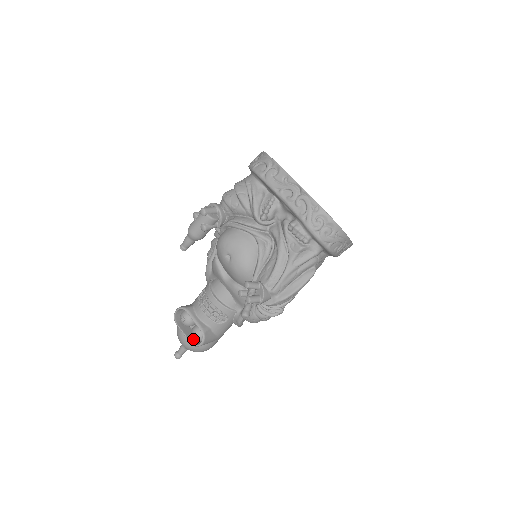
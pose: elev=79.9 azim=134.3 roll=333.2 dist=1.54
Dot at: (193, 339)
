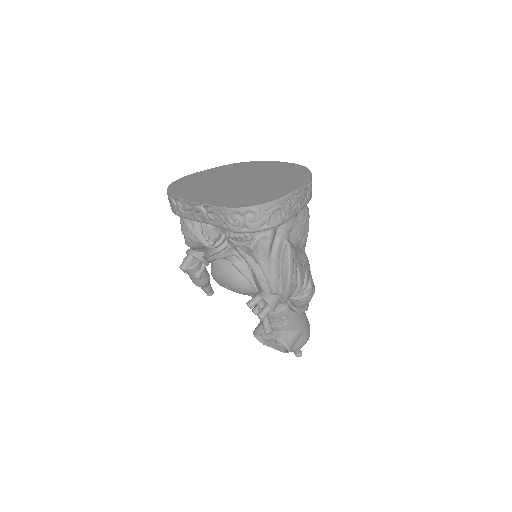
Dot at: (284, 347)
